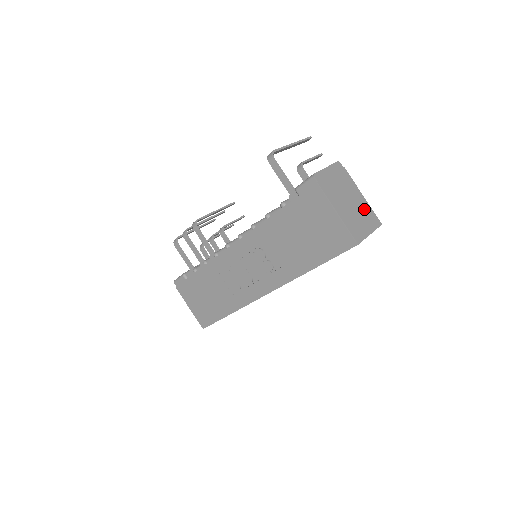
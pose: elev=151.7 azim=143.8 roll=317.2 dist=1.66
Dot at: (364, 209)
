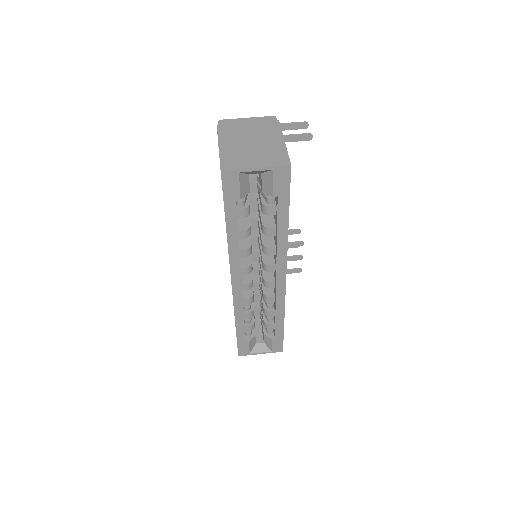
Dot at: (271, 150)
